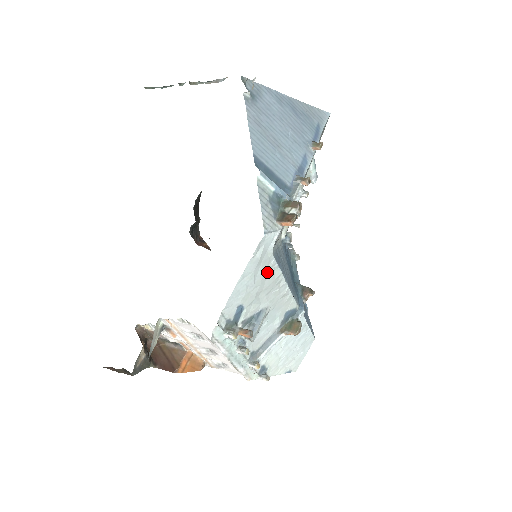
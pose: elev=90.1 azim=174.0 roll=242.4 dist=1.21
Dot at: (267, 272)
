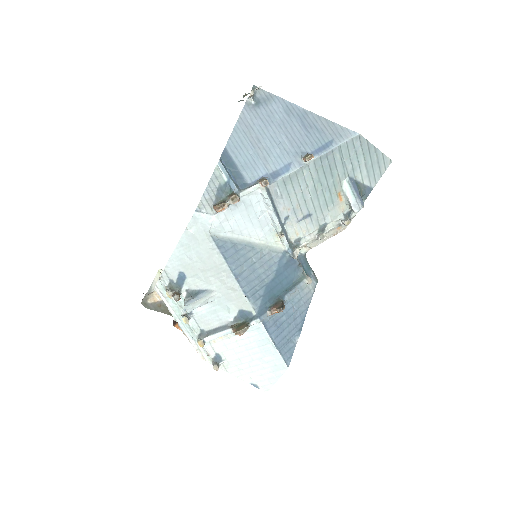
Dot at: (208, 253)
